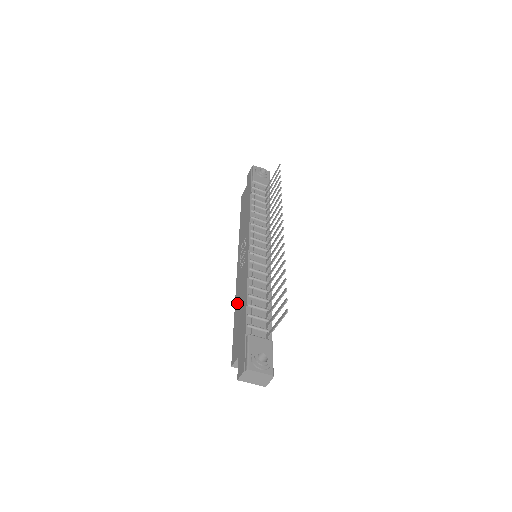
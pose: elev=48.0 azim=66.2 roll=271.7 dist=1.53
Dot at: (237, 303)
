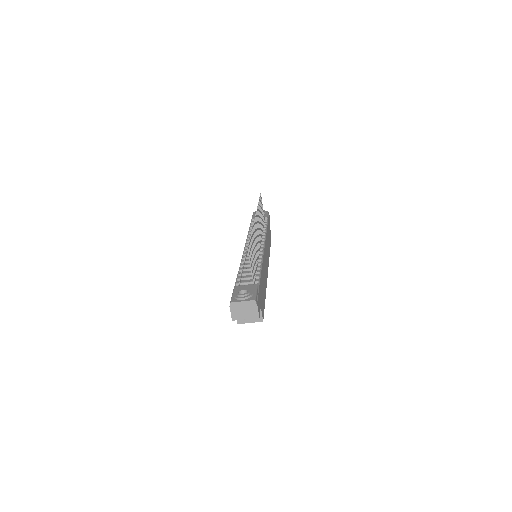
Dot at: occluded
